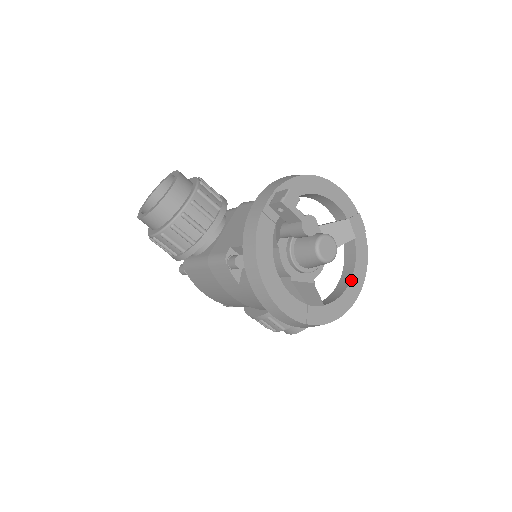
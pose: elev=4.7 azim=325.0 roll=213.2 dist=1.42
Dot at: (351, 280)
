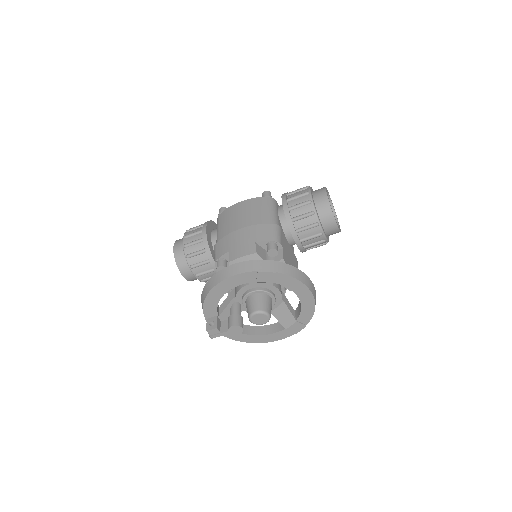
Dot at: (299, 298)
